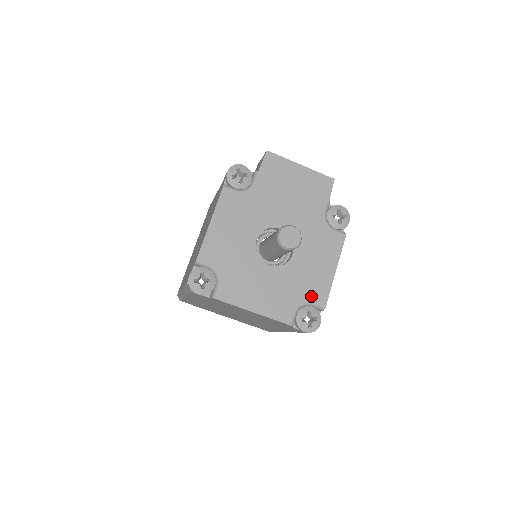
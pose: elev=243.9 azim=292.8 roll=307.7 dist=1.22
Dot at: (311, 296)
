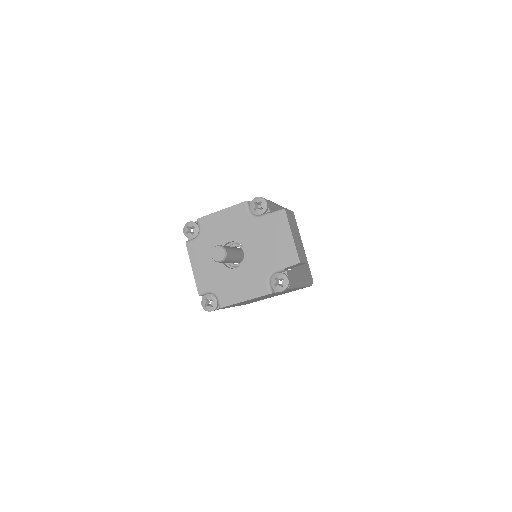
Dot at: (221, 295)
